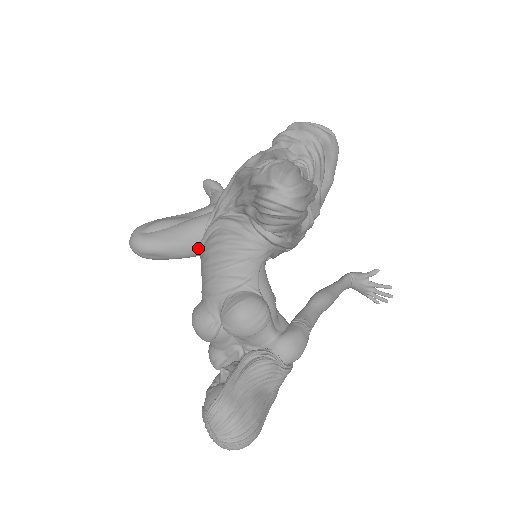
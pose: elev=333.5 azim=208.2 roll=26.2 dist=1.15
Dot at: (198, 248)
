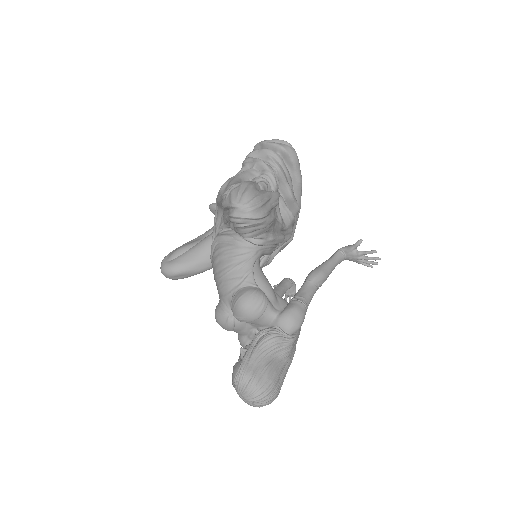
Dot at: occluded
